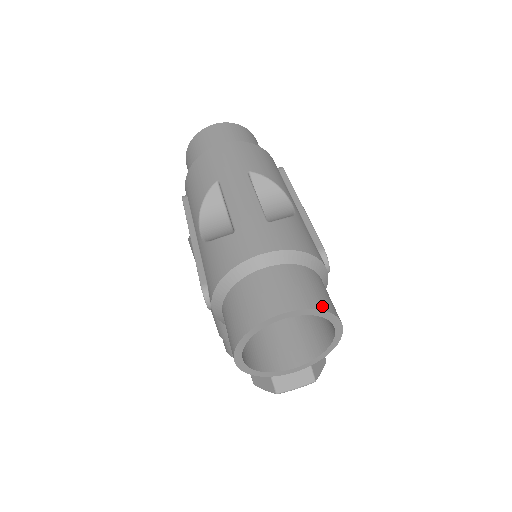
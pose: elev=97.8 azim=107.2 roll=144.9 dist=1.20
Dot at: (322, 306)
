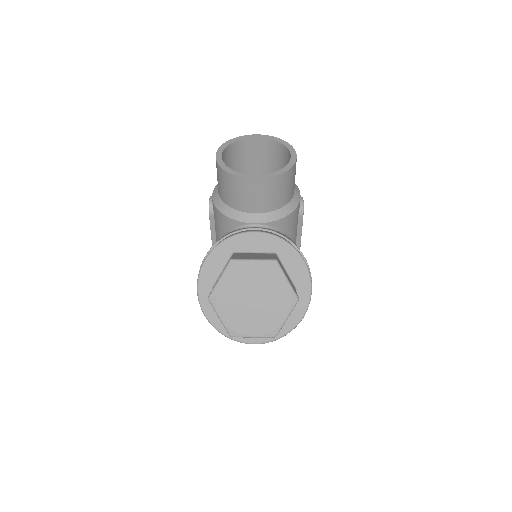
Dot at: occluded
